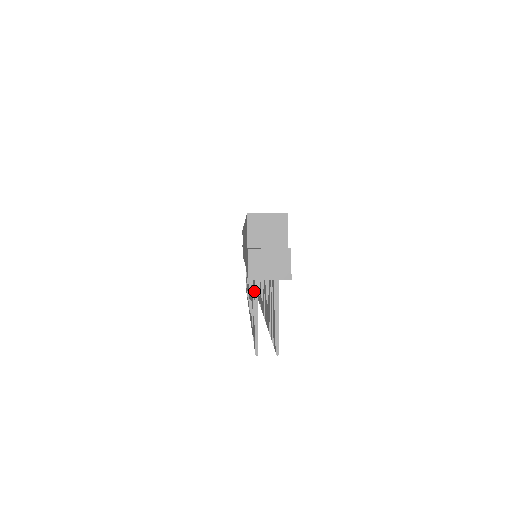
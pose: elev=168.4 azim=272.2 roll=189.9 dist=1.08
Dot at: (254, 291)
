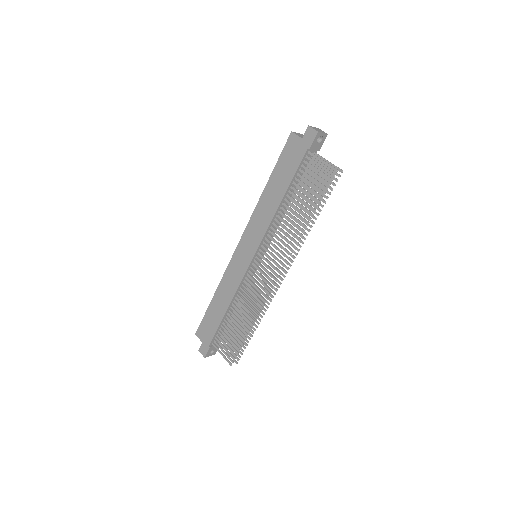
Dot at: (312, 161)
